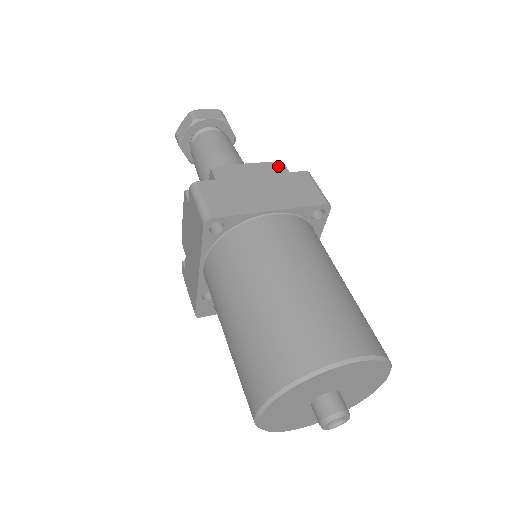
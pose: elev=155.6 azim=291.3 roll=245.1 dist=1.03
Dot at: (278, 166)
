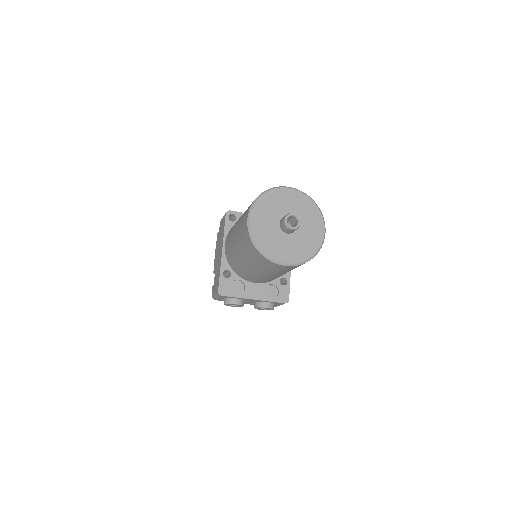
Dot at: occluded
